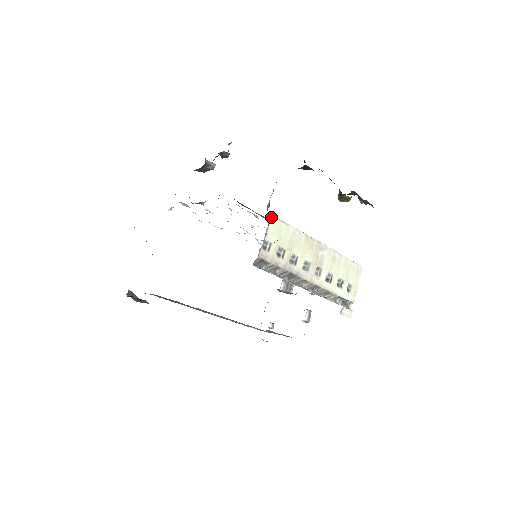
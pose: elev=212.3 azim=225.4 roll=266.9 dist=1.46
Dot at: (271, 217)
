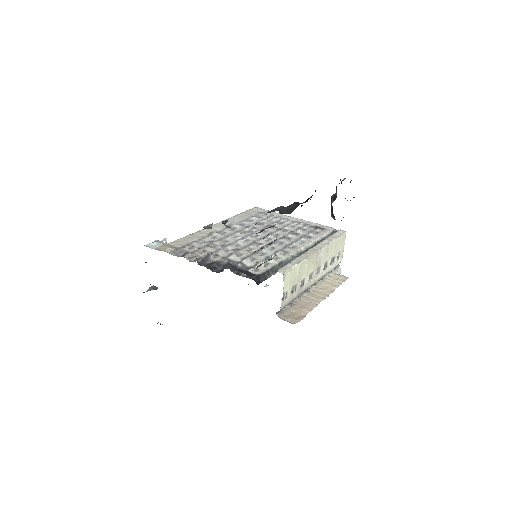
Dot at: (284, 276)
